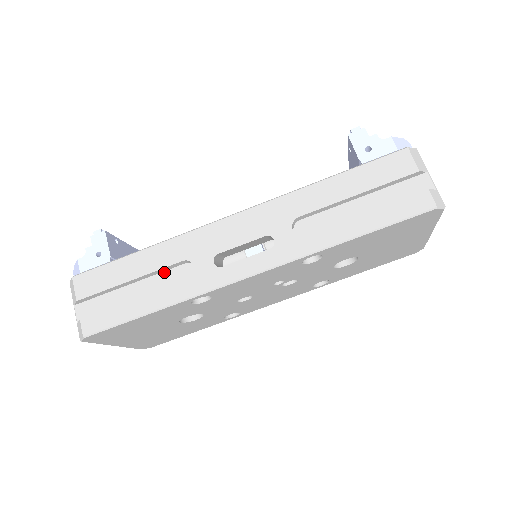
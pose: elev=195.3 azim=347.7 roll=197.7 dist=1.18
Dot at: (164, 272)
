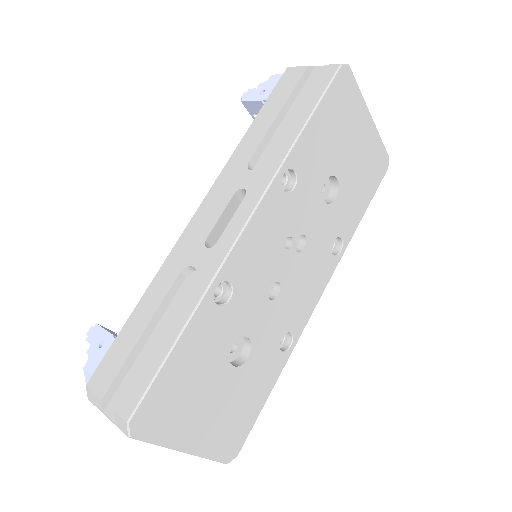
Dot at: (171, 302)
